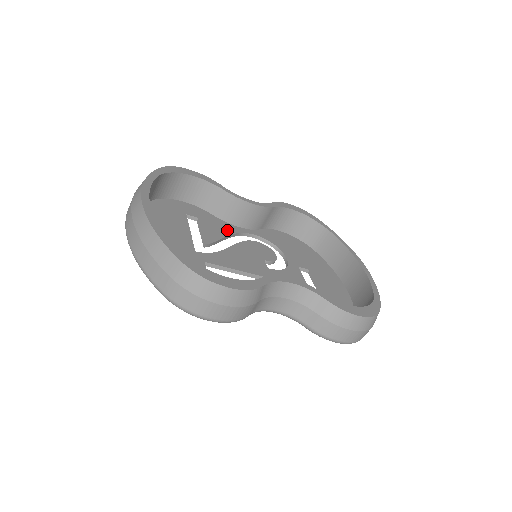
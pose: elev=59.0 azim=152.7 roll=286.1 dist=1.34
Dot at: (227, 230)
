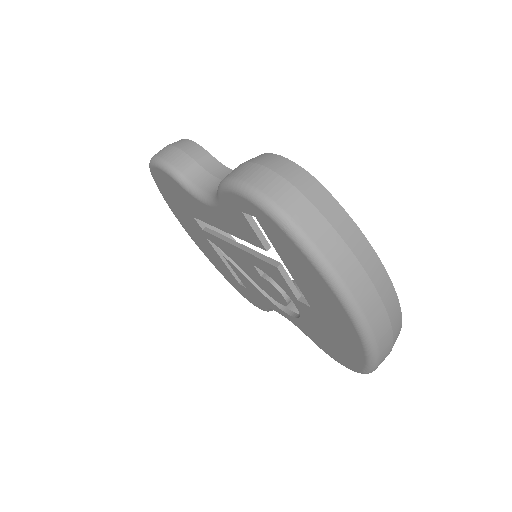
Dot at: occluded
